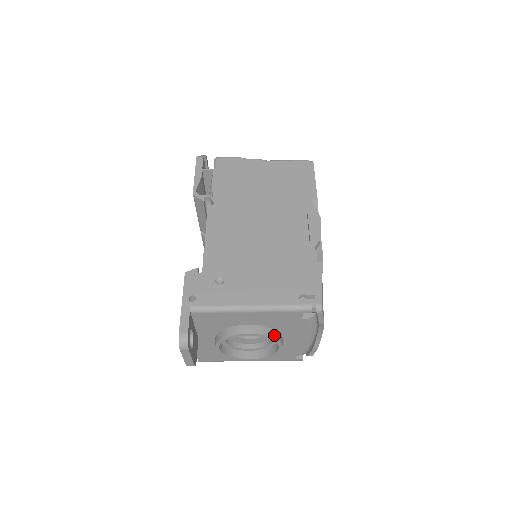
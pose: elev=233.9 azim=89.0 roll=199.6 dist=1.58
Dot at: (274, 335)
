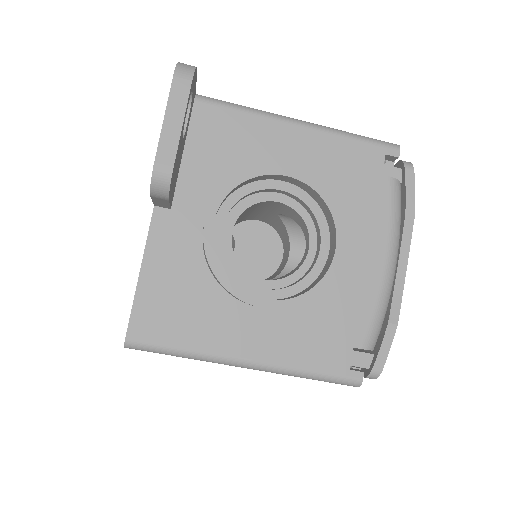
Dot at: (331, 202)
